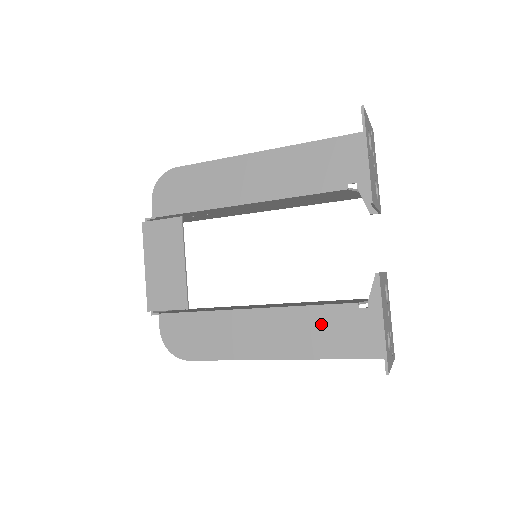
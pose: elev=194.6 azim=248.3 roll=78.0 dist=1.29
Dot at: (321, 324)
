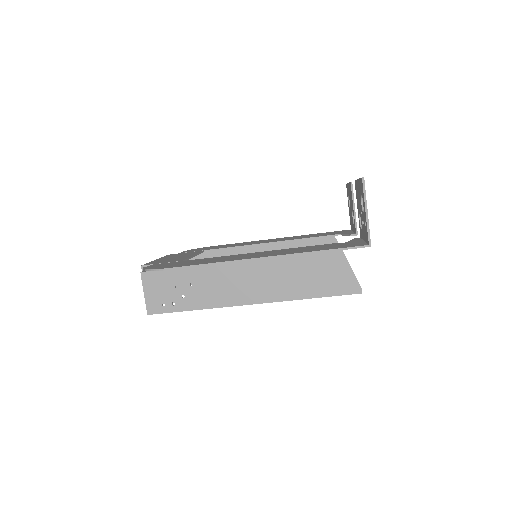
Dot at: (306, 248)
